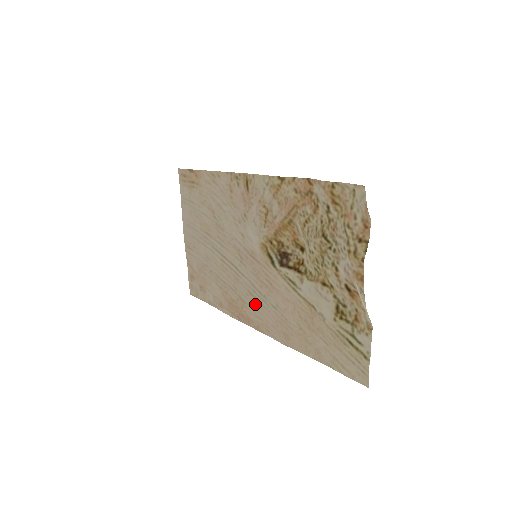
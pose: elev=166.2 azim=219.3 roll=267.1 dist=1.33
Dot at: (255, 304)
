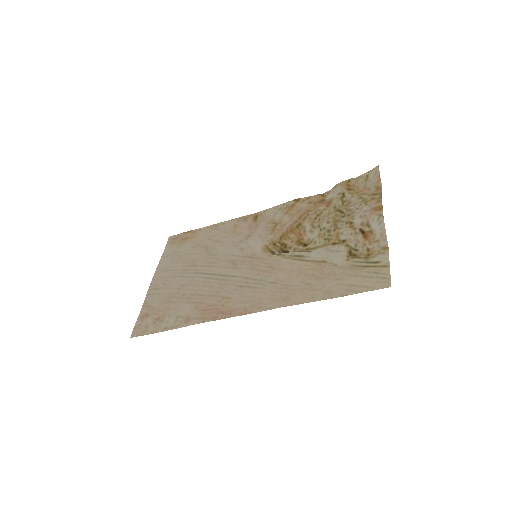
Dot at: (246, 292)
